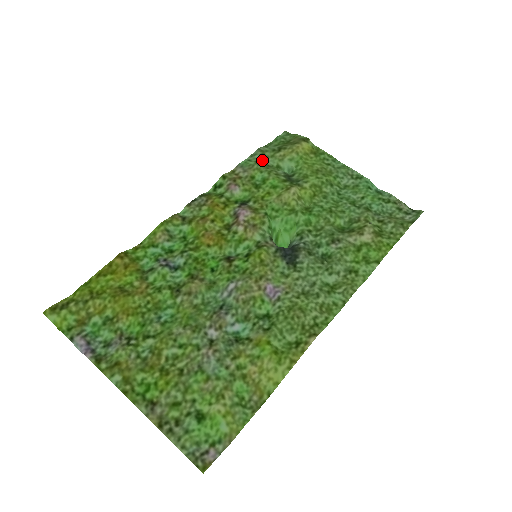
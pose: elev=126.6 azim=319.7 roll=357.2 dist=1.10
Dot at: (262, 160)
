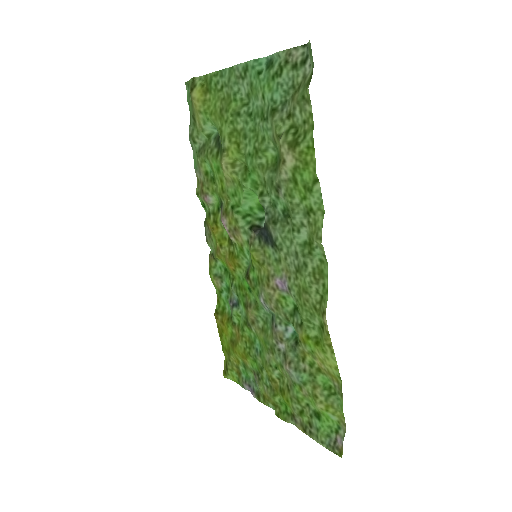
Dot at: (198, 145)
